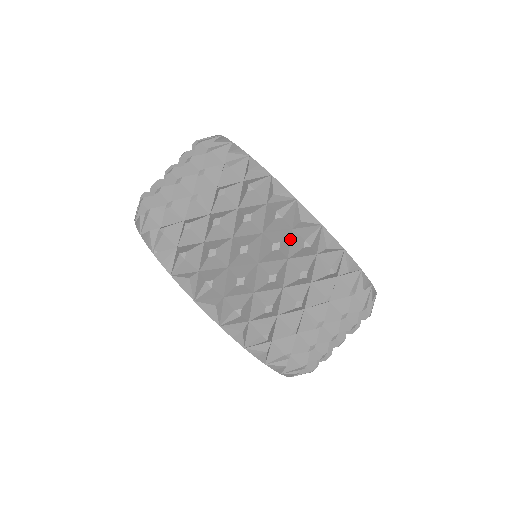
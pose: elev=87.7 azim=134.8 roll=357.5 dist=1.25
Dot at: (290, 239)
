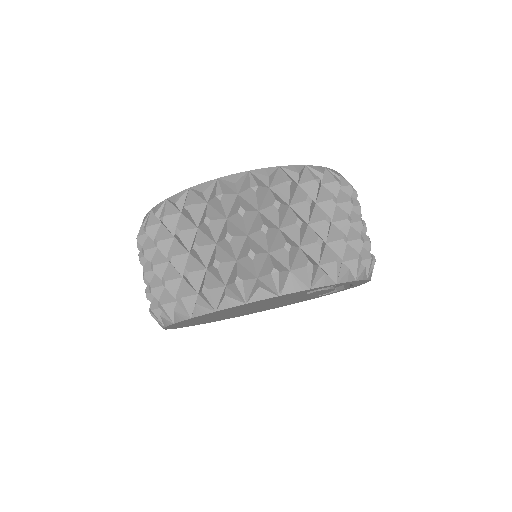
Dot at: occluded
